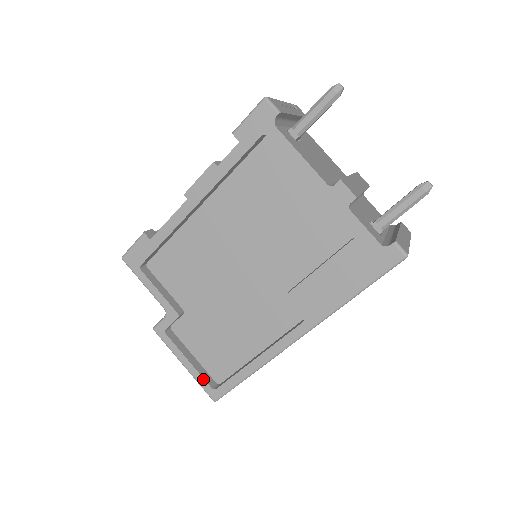
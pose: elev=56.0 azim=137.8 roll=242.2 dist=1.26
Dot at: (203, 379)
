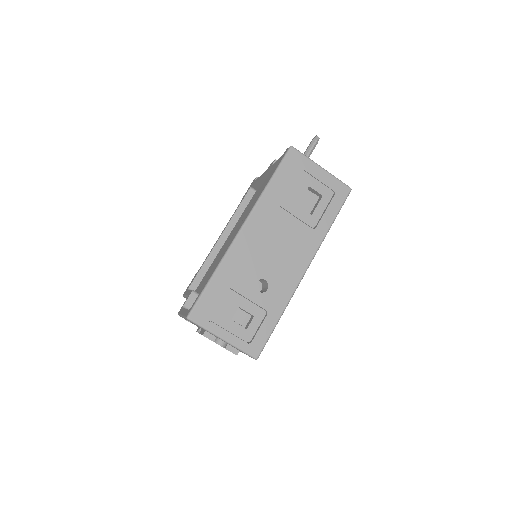
Dot at: (187, 310)
